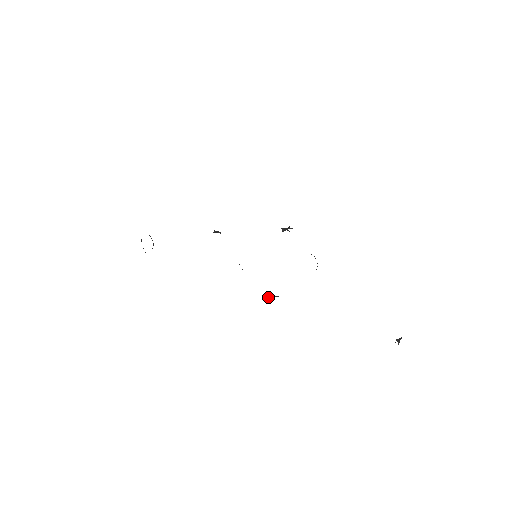
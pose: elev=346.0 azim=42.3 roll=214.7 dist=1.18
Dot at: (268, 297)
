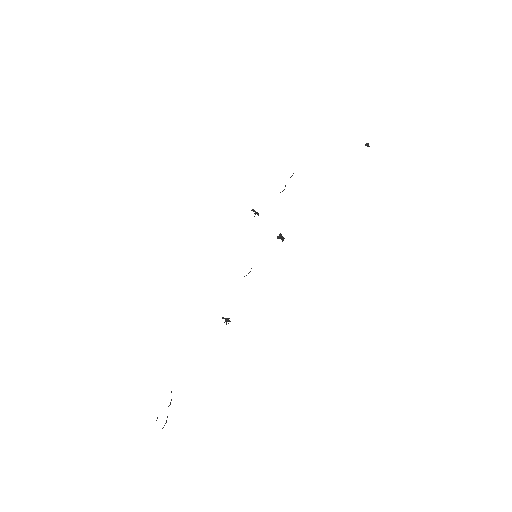
Dot at: occluded
